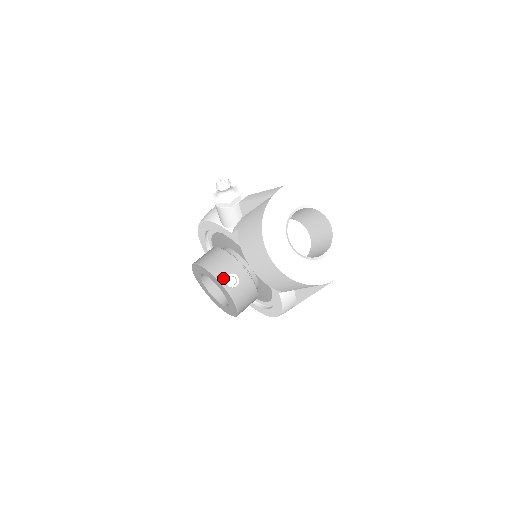
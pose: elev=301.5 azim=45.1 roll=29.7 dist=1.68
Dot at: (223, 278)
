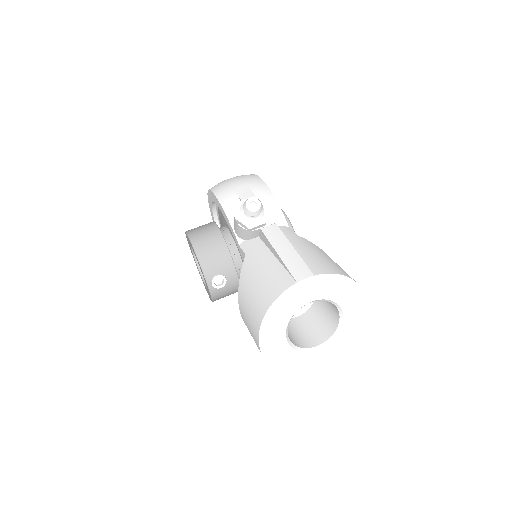
Dot at: (211, 276)
